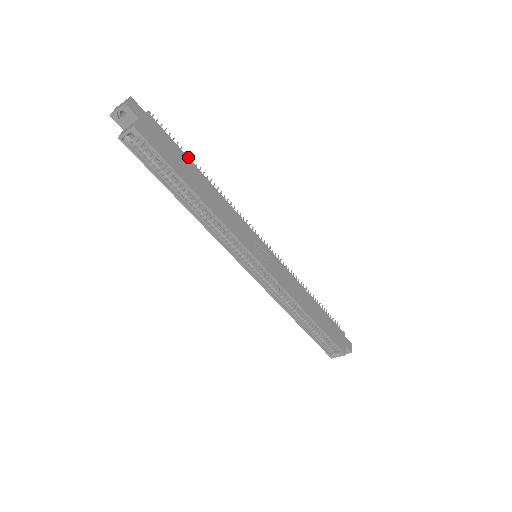
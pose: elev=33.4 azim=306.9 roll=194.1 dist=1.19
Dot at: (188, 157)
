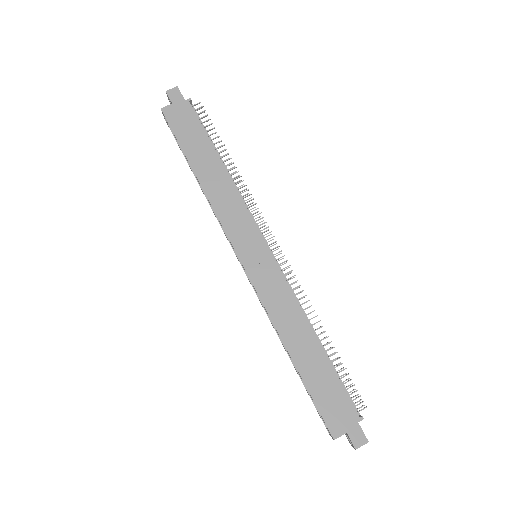
Dot at: (218, 142)
